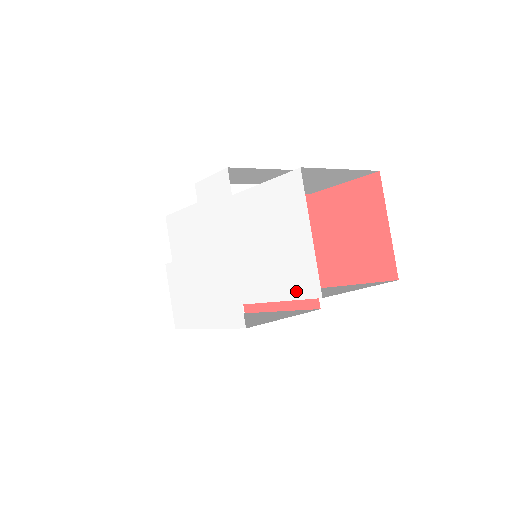
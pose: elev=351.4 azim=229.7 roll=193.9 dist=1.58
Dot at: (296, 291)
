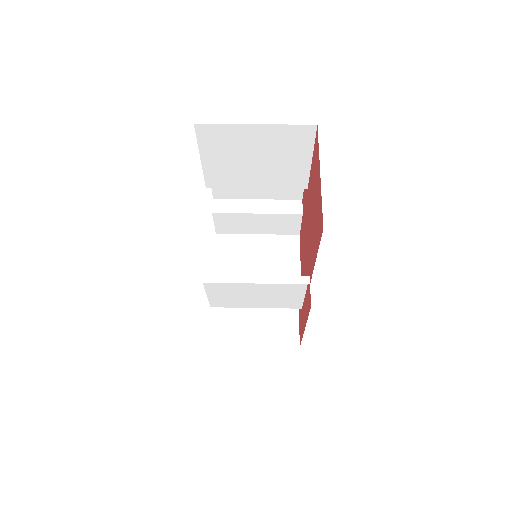
Dot at: occluded
